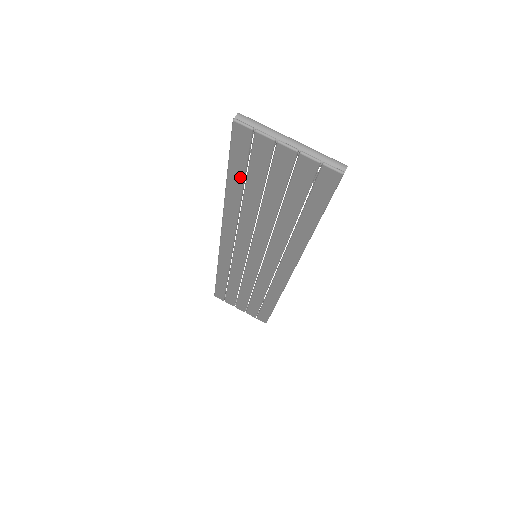
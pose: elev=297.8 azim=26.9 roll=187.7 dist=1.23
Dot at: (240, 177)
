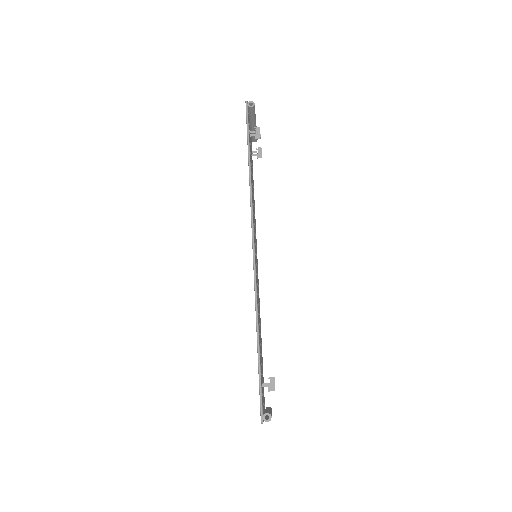
Dot at: occluded
